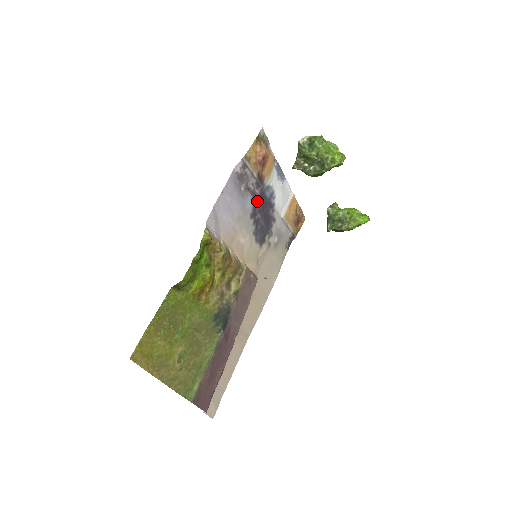
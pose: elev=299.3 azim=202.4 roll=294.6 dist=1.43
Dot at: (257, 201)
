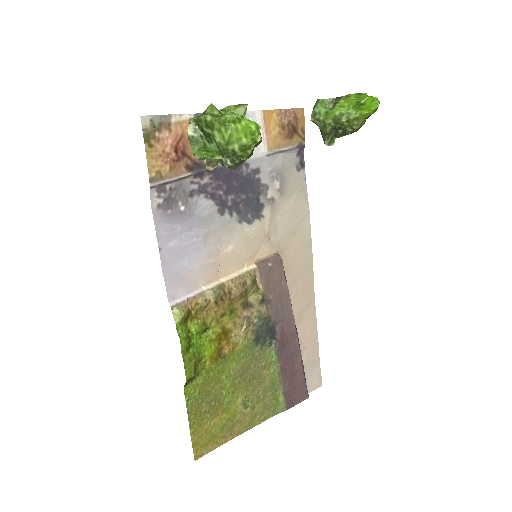
Dot at: (215, 189)
